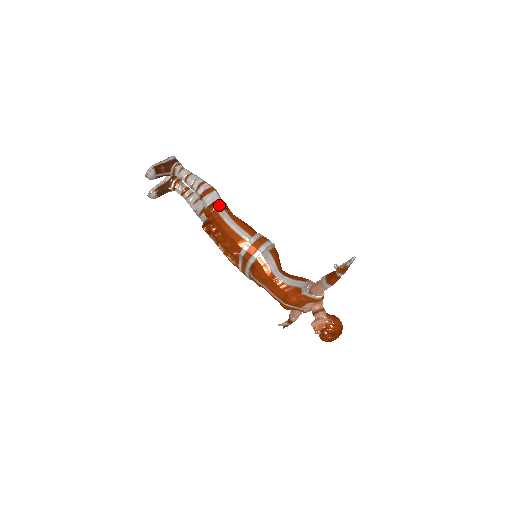
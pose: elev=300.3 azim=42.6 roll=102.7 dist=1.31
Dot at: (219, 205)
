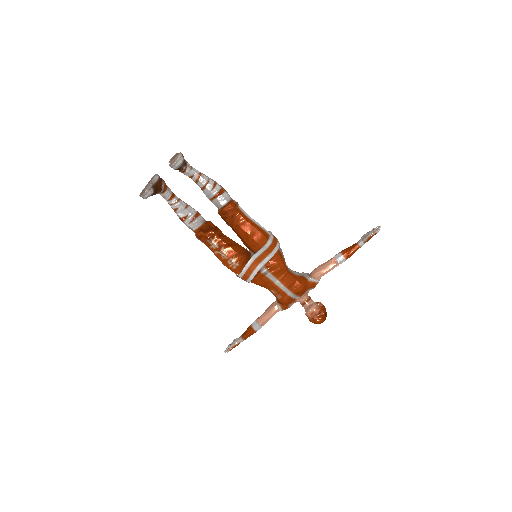
Dot at: (237, 202)
